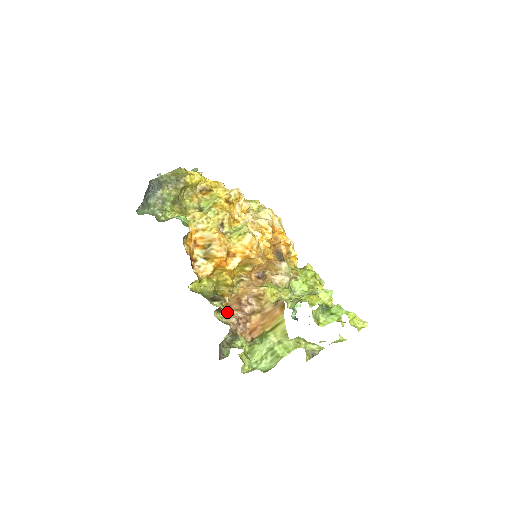
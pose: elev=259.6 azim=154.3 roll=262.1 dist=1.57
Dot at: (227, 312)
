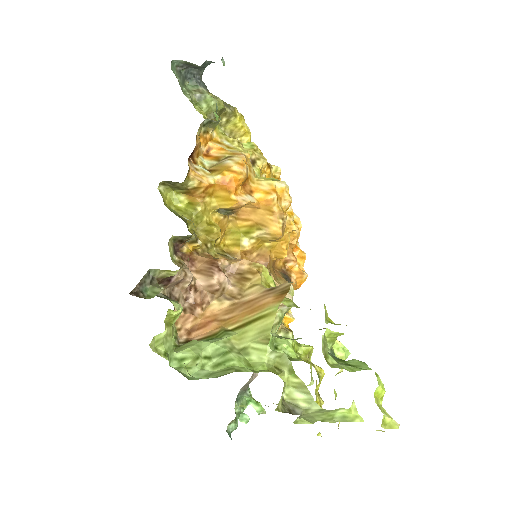
Dot at: (184, 262)
